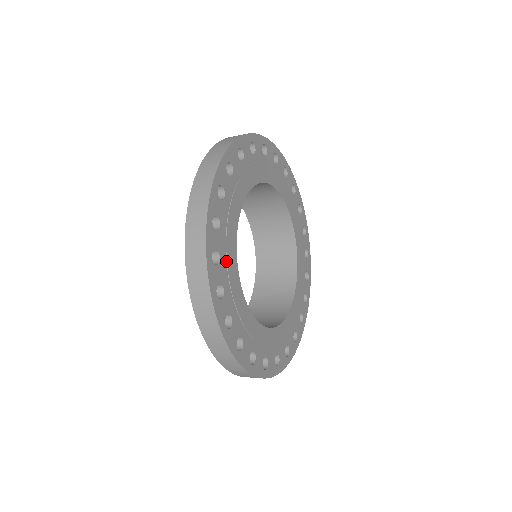
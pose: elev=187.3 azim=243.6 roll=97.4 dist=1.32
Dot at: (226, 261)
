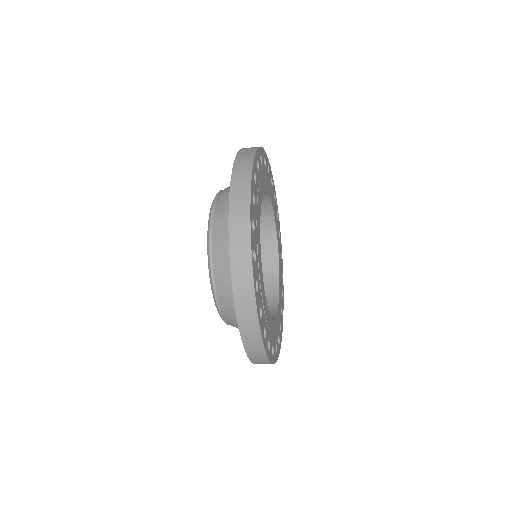
Dot at: (266, 322)
